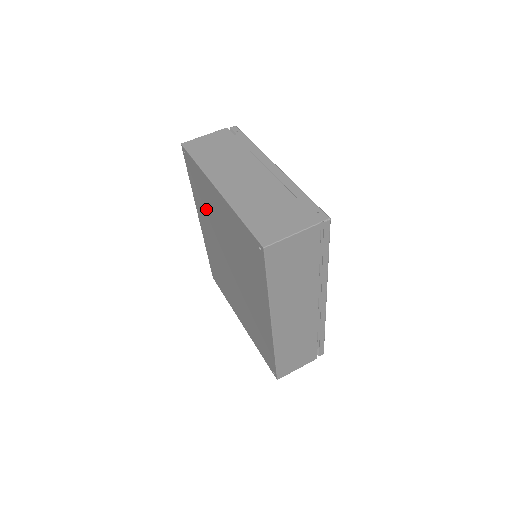
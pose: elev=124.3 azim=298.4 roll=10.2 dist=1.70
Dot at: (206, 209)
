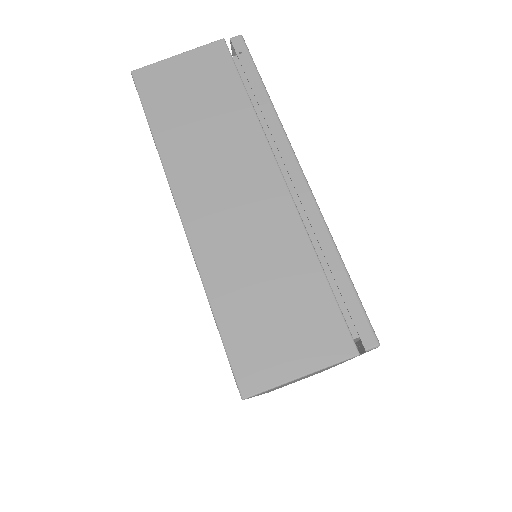
Dot at: occluded
